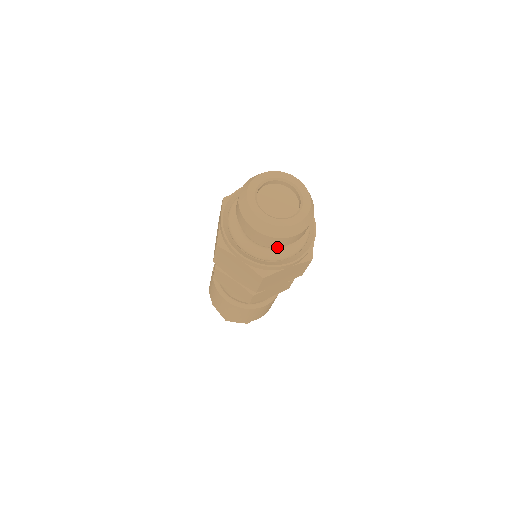
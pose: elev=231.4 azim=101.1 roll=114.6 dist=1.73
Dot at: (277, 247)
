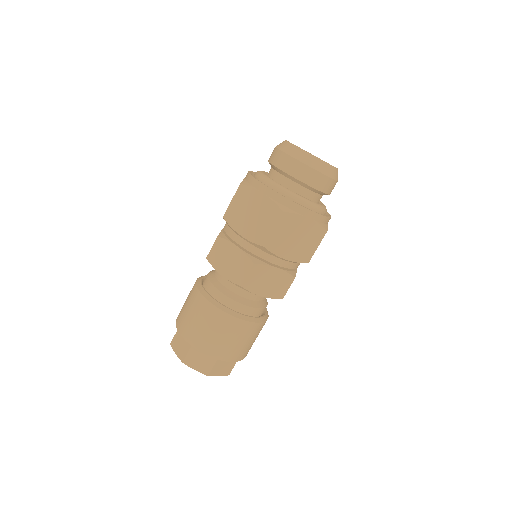
Dot at: occluded
